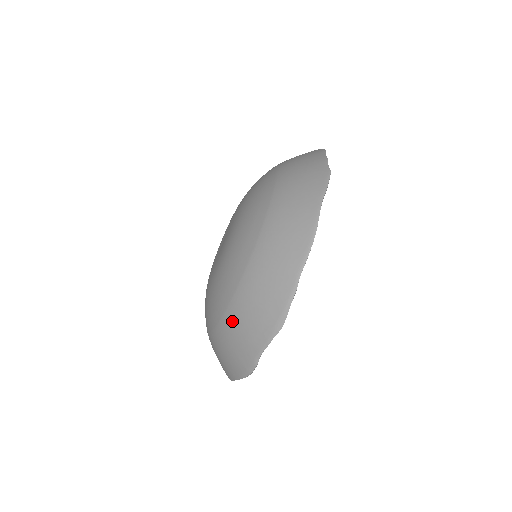
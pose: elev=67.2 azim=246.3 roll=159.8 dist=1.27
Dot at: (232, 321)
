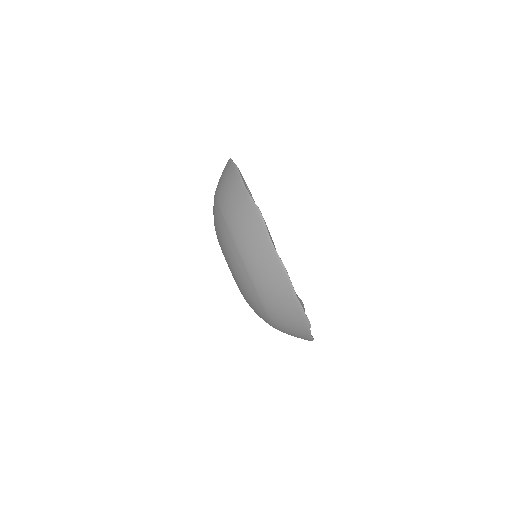
Dot at: (279, 327)
